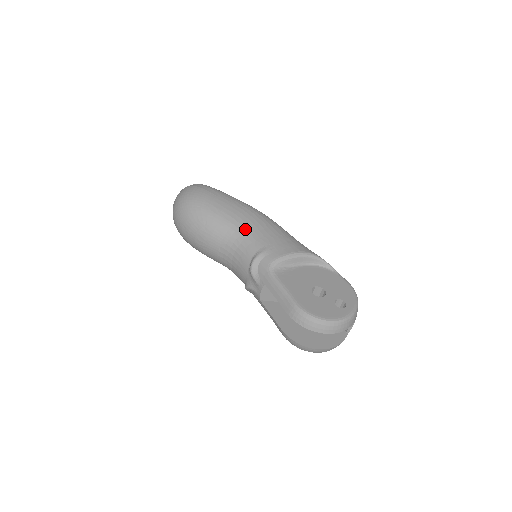
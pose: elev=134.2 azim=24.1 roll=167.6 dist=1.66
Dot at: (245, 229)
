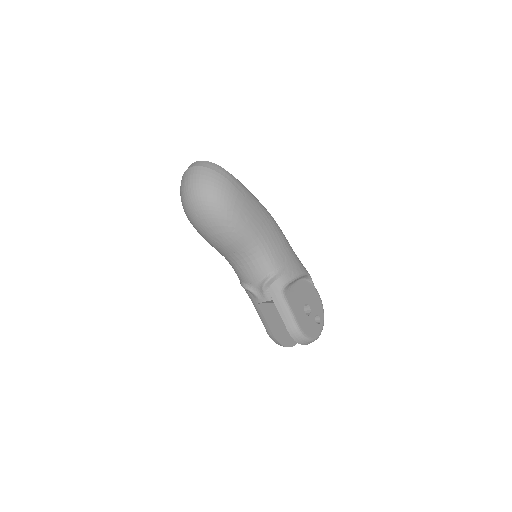
Dot at: (266, 244)
